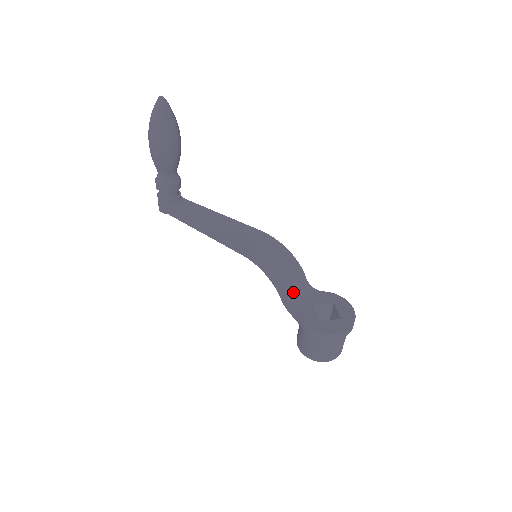
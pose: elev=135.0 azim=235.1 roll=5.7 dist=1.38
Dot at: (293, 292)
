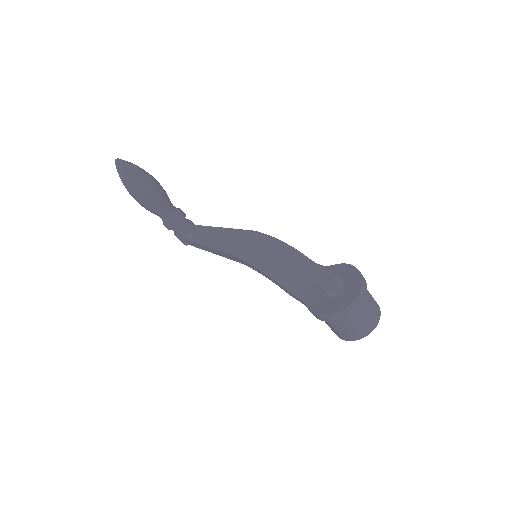
Dot at: (294, 280)
